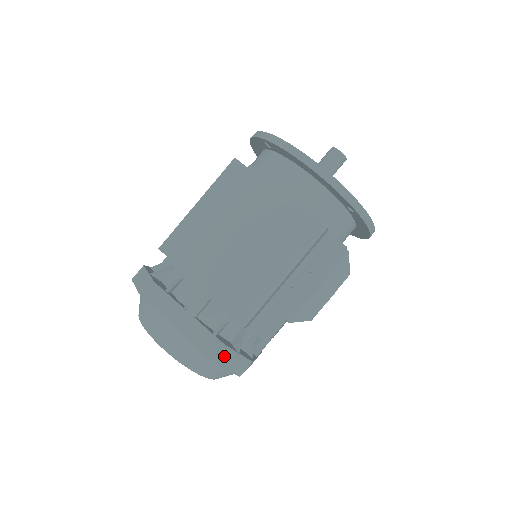
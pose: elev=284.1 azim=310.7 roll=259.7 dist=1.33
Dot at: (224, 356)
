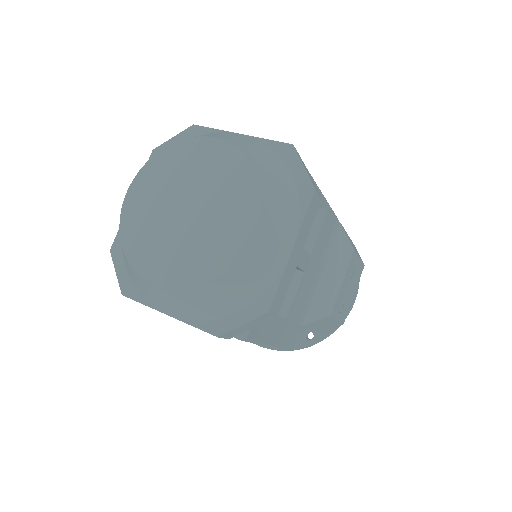
Dot at: occluded
